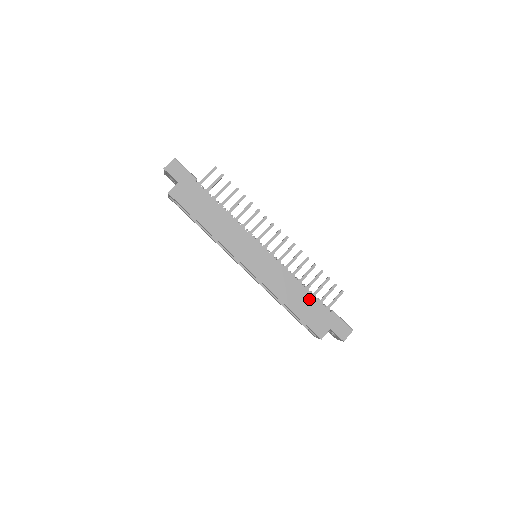
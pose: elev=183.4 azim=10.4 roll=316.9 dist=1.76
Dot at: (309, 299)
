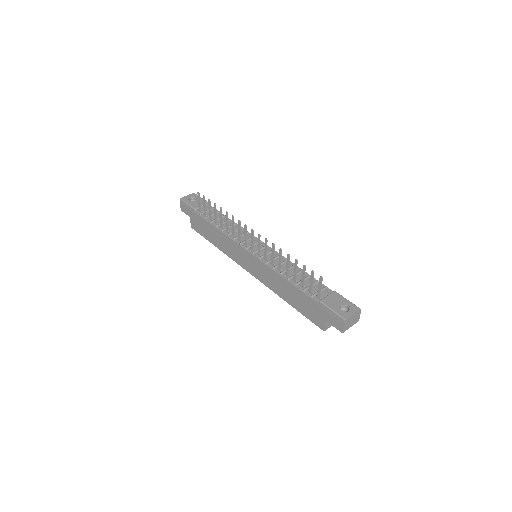
Dot at: (296, 293)
